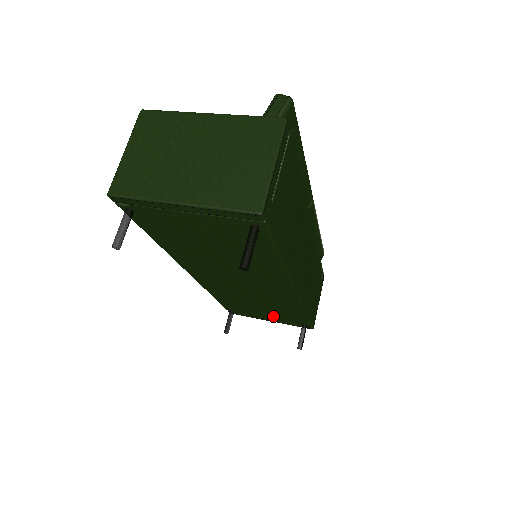
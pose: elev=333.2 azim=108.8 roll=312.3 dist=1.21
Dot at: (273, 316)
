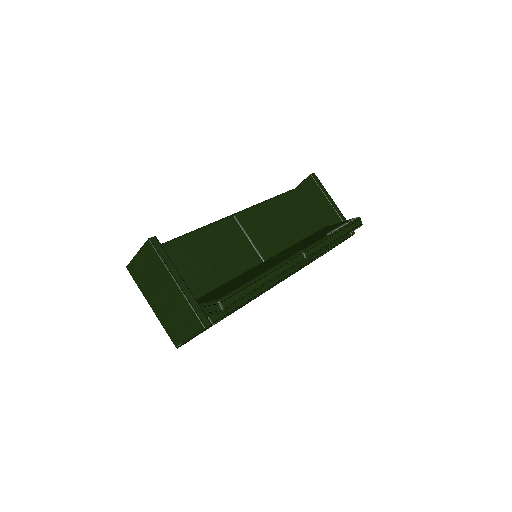
Dot at: occluded
